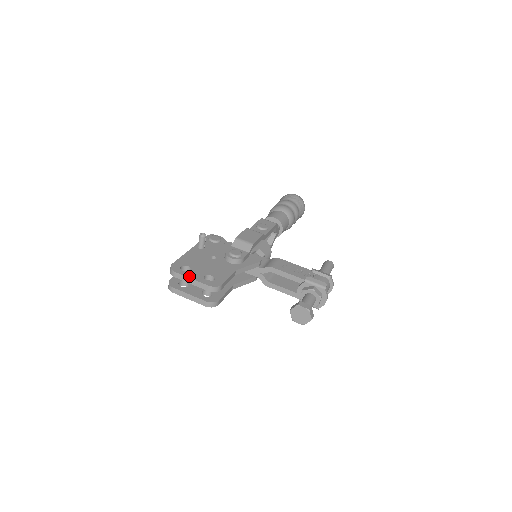
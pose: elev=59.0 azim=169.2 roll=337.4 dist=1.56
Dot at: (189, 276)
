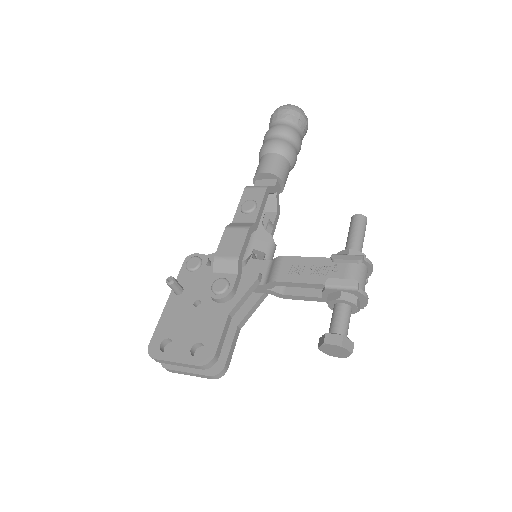
Dot at: (172, 359)
